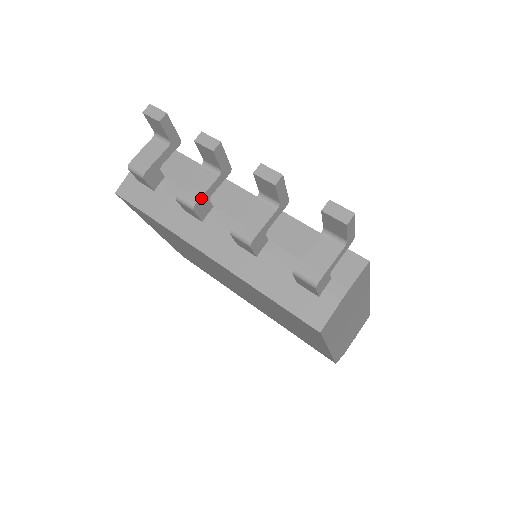
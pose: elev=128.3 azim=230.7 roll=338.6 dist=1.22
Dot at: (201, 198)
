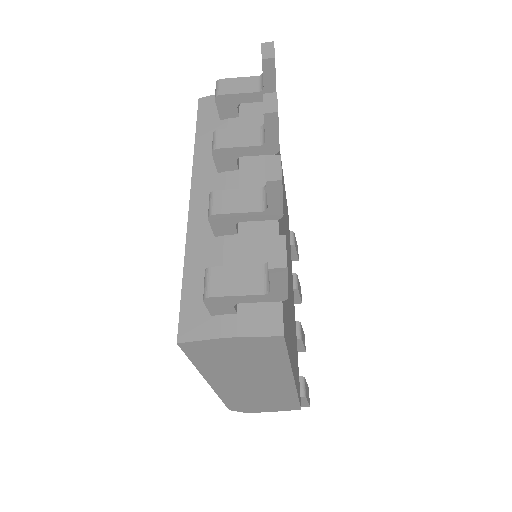
Dot at: (227, 149)
